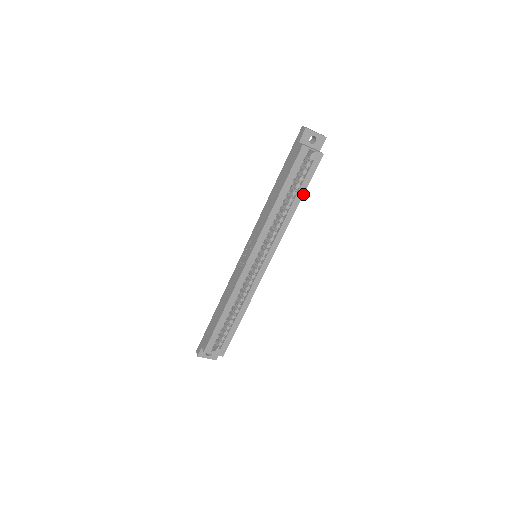
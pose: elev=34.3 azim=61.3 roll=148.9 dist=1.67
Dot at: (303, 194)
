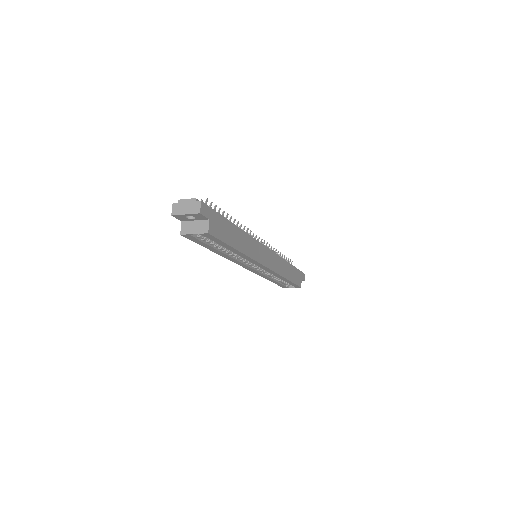
Dot at: (231, 247)
